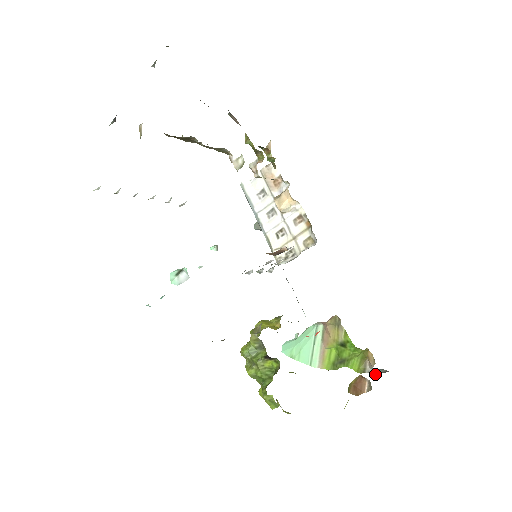
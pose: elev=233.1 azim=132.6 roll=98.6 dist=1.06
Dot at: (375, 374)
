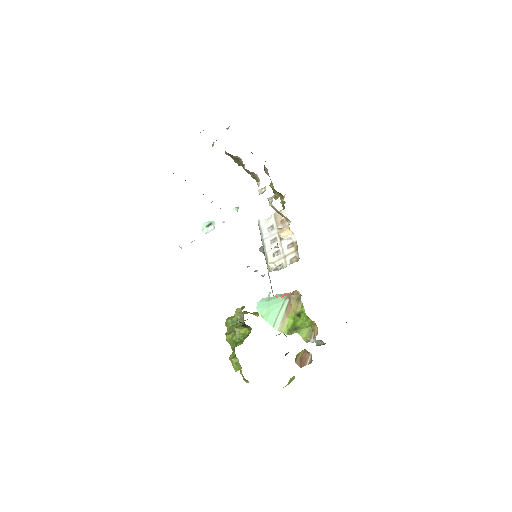
Dot at: (316, 345)
